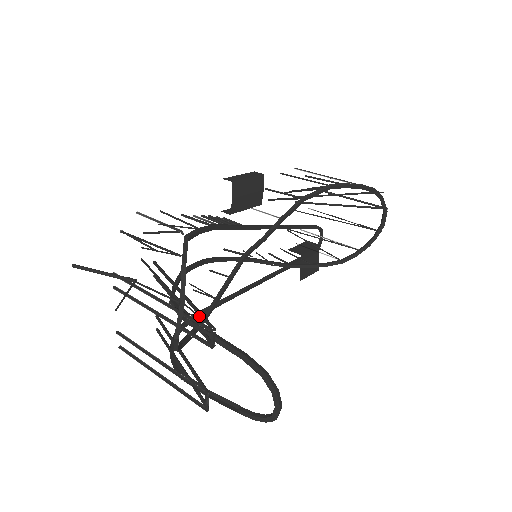
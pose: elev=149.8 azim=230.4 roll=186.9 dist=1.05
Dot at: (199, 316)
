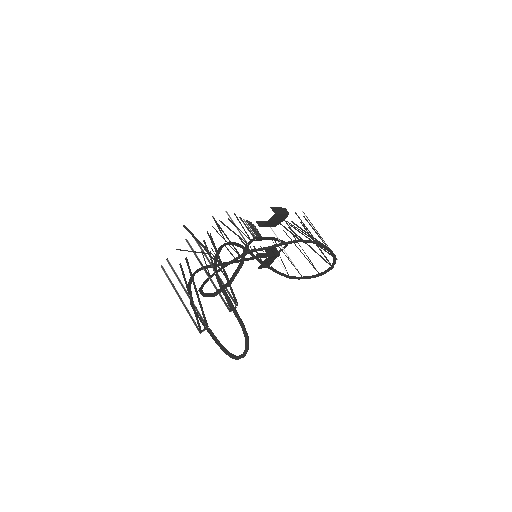
Dot at: (209, 273)
